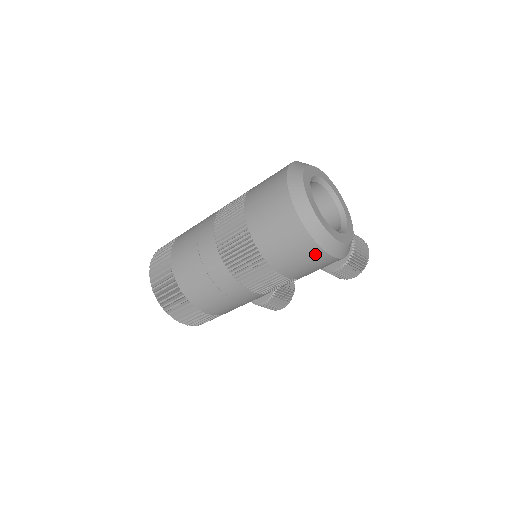
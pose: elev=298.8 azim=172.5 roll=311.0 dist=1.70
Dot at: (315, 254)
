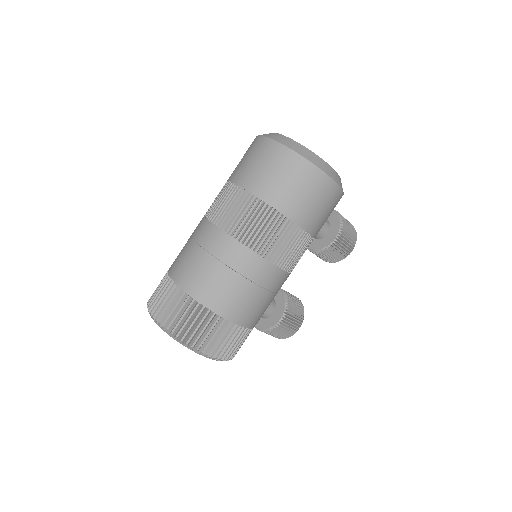
Dot at: (320, 183)
